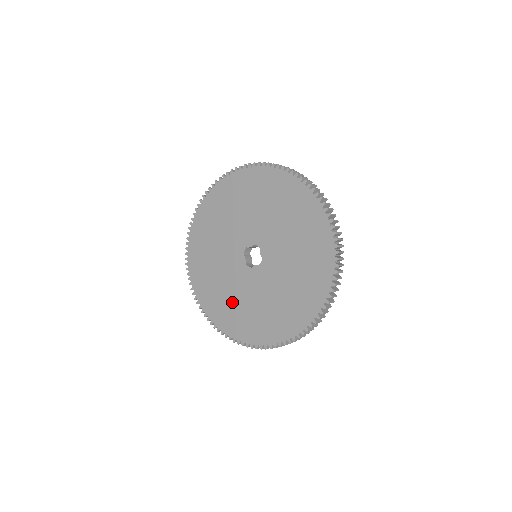
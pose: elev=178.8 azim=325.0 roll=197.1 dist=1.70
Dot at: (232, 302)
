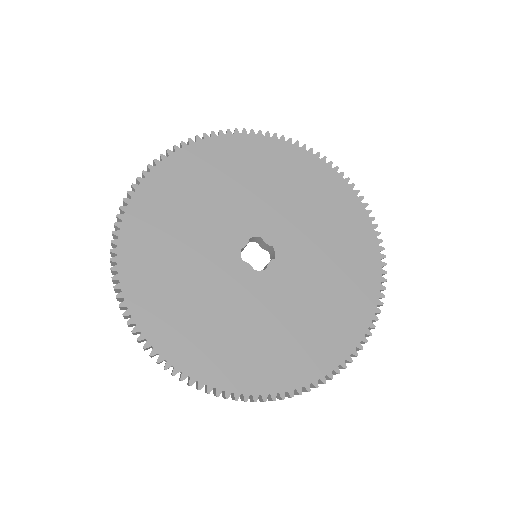
Dot at: (269, 337)
